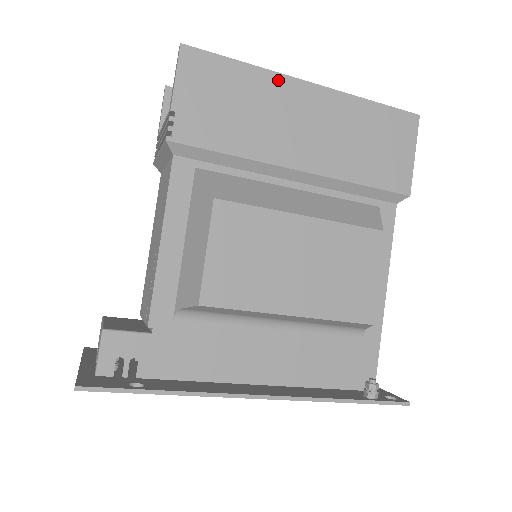
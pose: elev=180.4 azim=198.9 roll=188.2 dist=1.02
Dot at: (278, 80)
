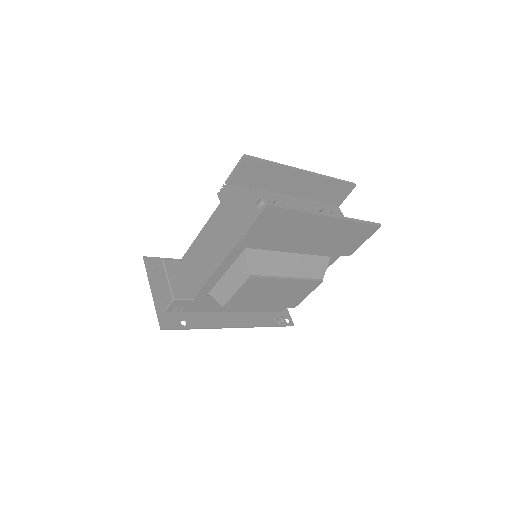
Dot at: (313, 217)
